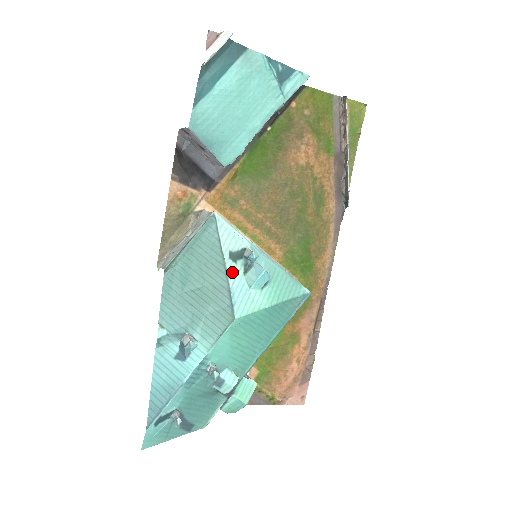
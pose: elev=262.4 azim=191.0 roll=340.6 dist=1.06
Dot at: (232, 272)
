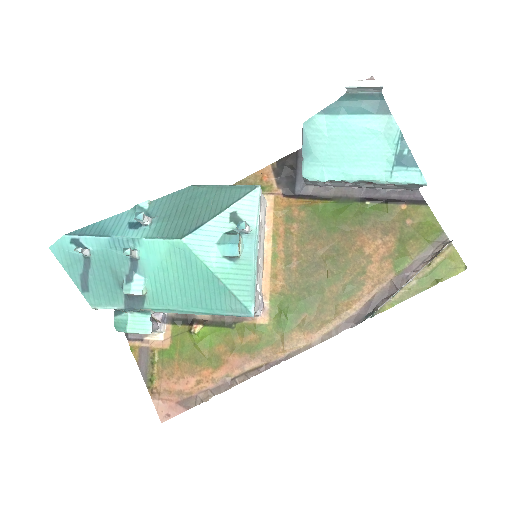
Dot at: (220, 221)
